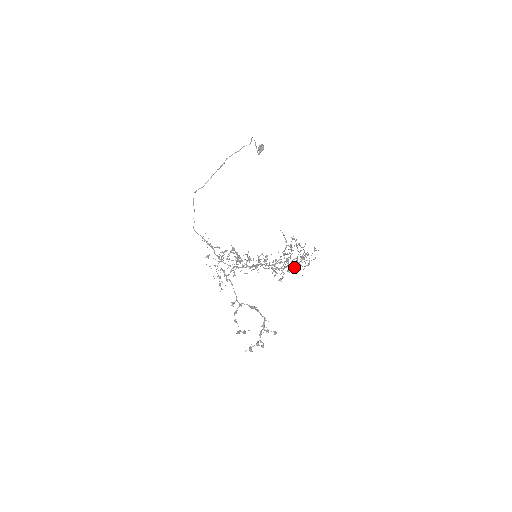
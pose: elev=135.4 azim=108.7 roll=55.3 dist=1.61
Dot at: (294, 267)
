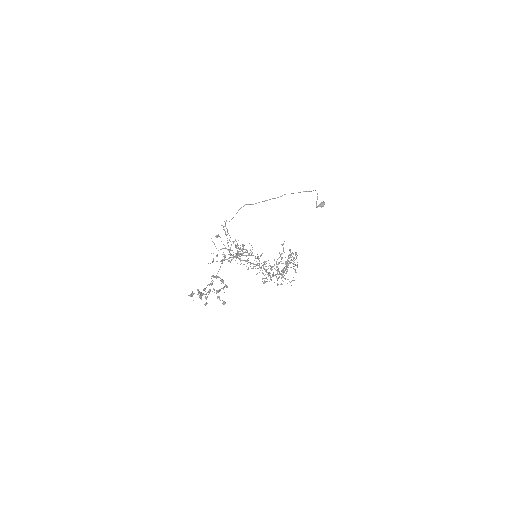
Dot at: occluded
